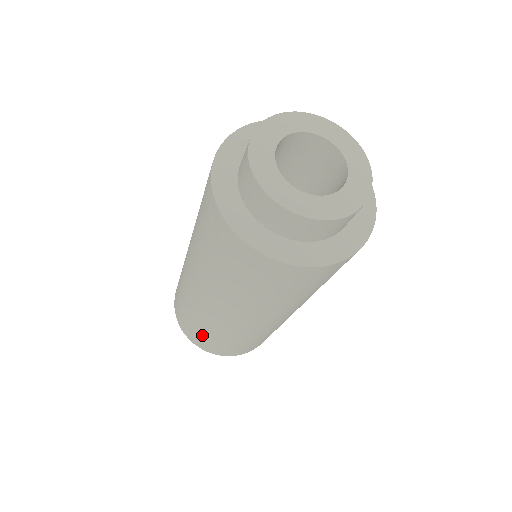
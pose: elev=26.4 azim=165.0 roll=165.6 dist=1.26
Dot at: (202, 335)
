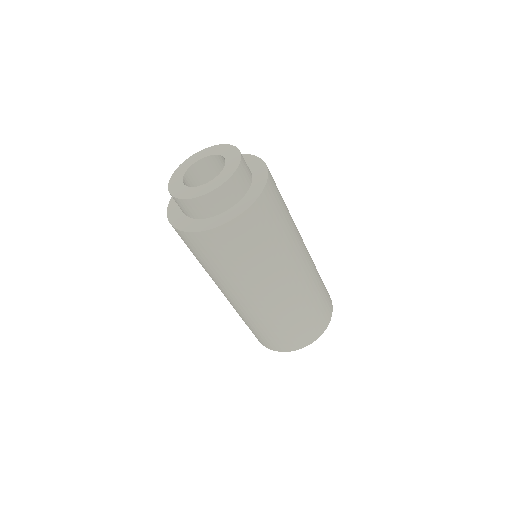
Dot at: (253, 331)
